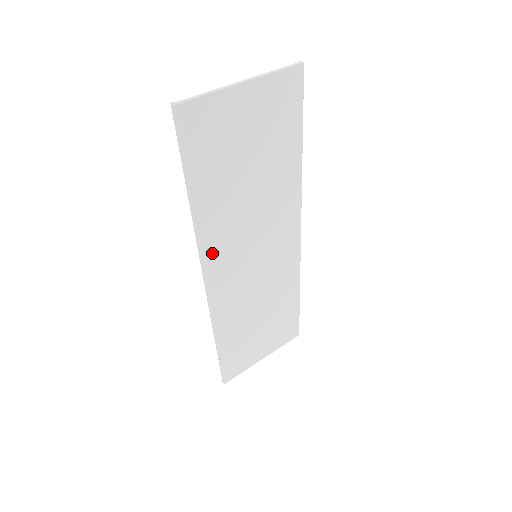
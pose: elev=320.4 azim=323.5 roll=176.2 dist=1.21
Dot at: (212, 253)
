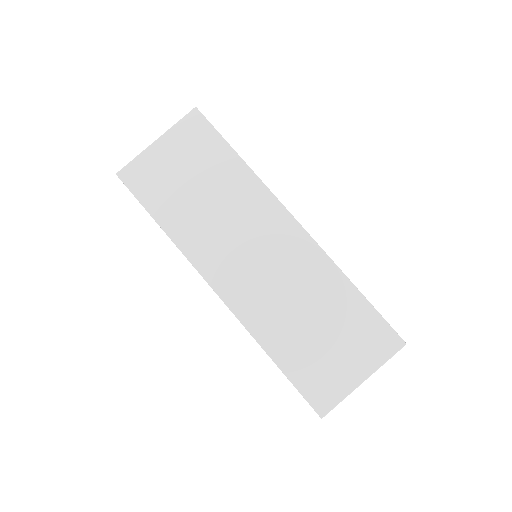
Dot at: (204, 263)
